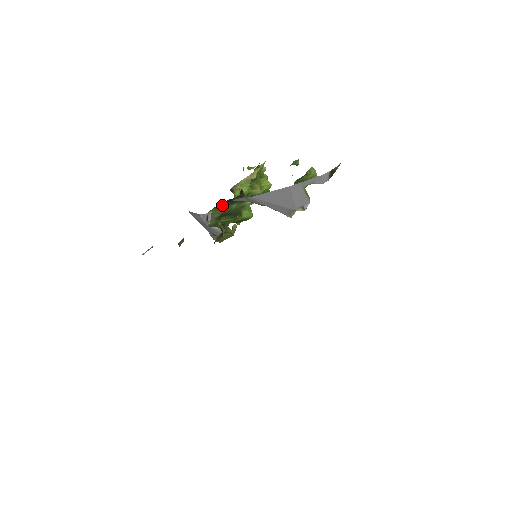
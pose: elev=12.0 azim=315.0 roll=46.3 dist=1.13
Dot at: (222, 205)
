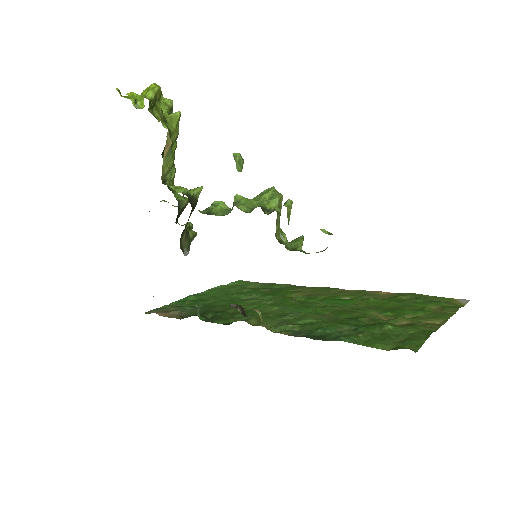
Dot at: (184, 229)
